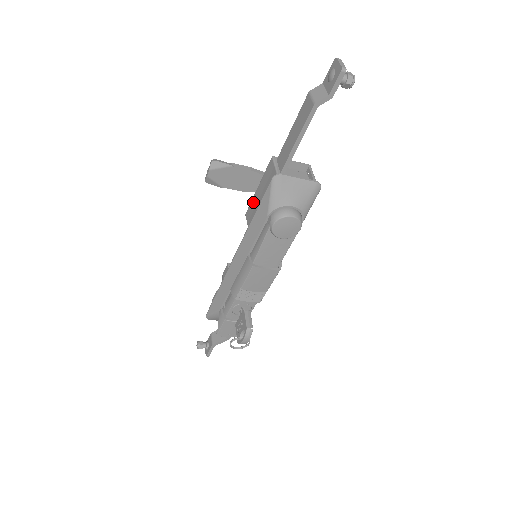
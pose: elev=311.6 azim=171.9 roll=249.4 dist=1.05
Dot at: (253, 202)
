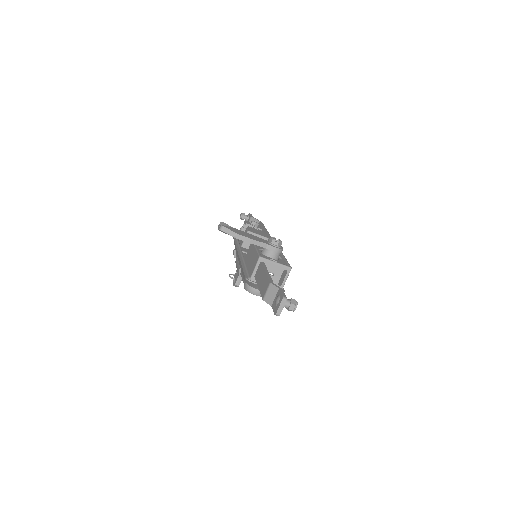
Dot at: (252, 249)
